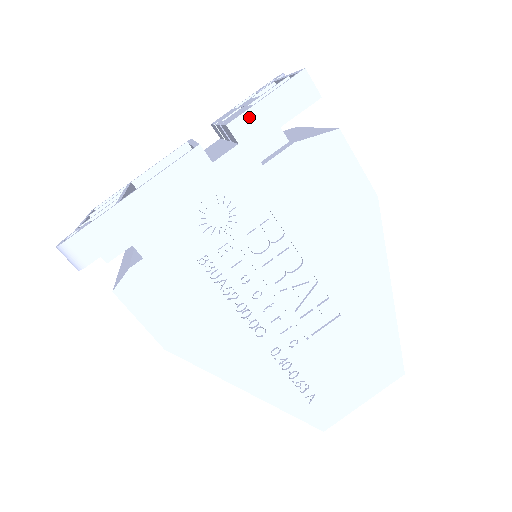
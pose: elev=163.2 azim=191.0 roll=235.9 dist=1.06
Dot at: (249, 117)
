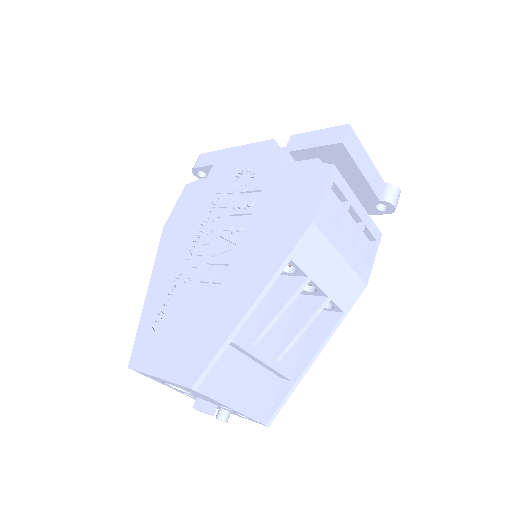
Dot at: (303, 136)
